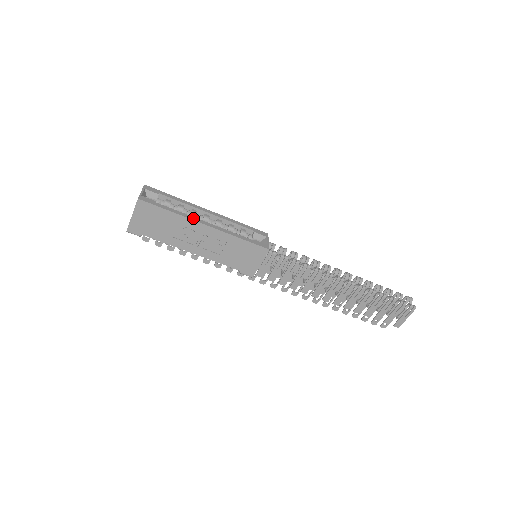
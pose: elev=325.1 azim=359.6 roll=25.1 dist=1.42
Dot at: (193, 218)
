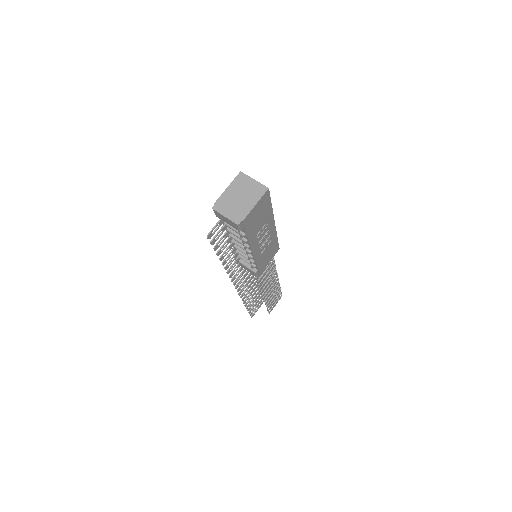
Dot at: occluded
